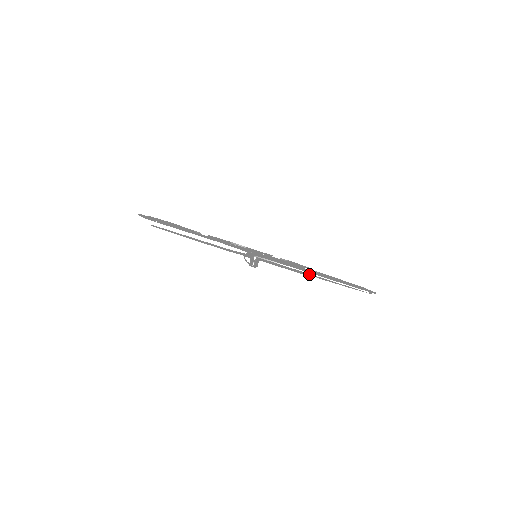
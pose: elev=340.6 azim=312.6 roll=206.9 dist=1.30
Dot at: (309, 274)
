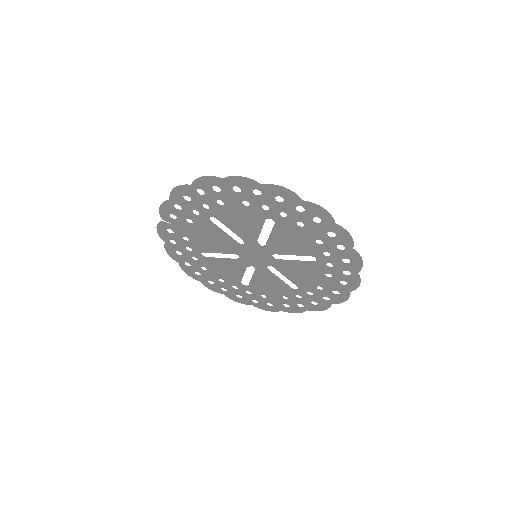
Dot at: (291, 288)
